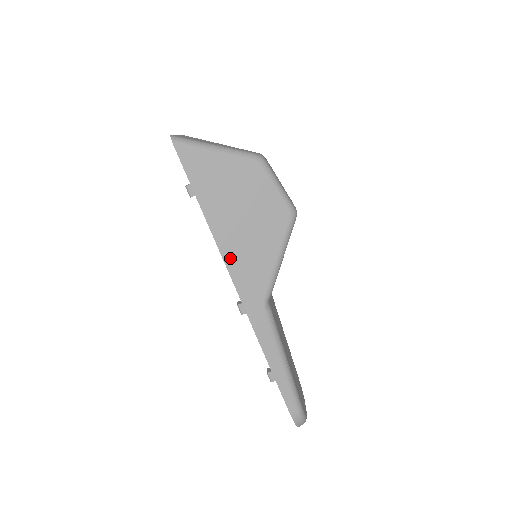
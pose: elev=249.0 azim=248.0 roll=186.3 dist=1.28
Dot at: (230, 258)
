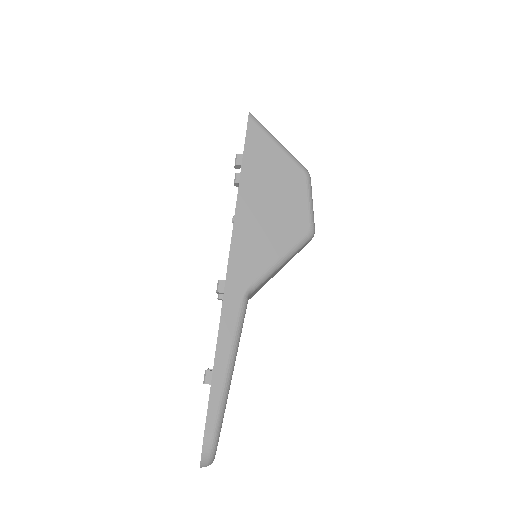
Dot at: (240, 230)
